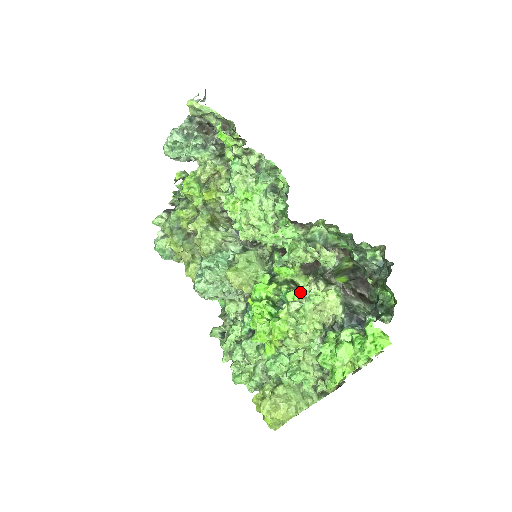
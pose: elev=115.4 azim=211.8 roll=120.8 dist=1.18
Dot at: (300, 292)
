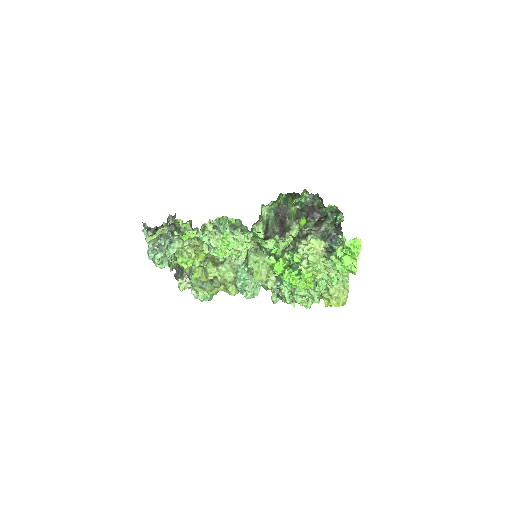
Dot at: (298, 254)
